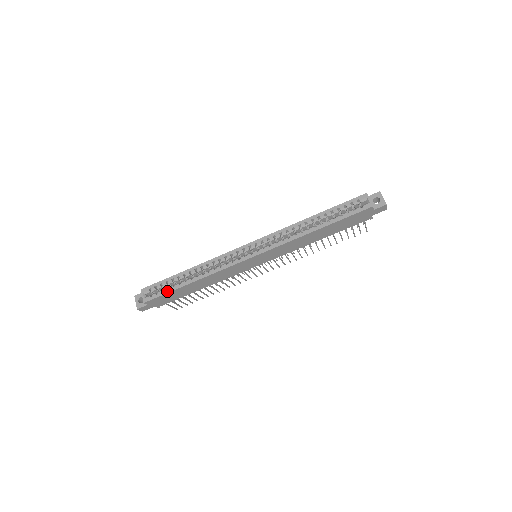
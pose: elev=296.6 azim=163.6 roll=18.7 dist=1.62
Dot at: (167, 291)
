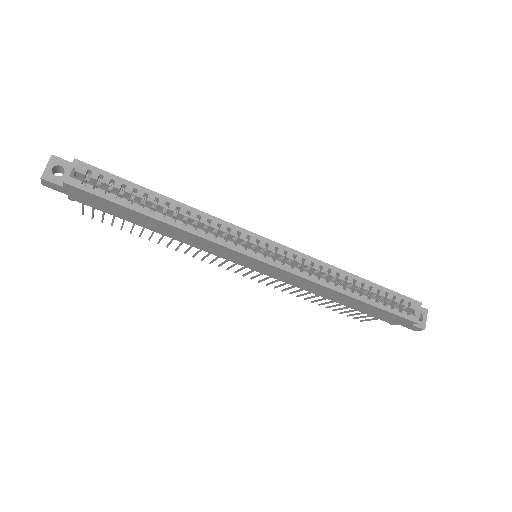
Dot at: (115, 199)
